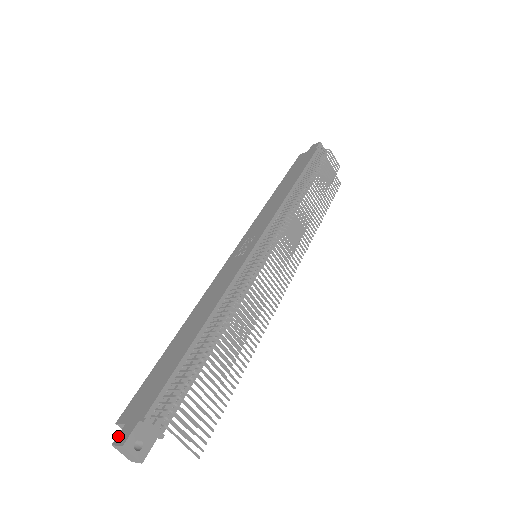
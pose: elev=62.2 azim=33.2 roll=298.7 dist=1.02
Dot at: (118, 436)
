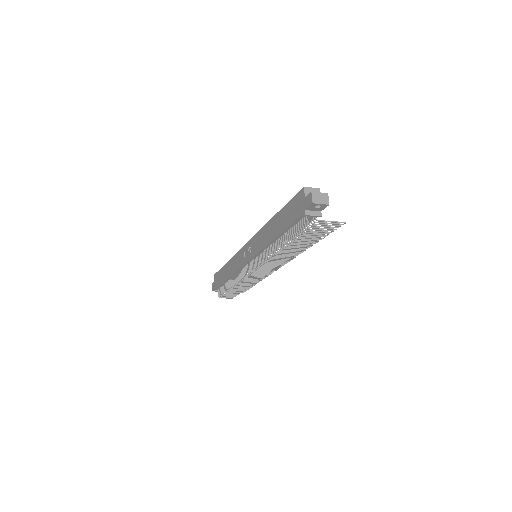
Dot at: (213, 284)
